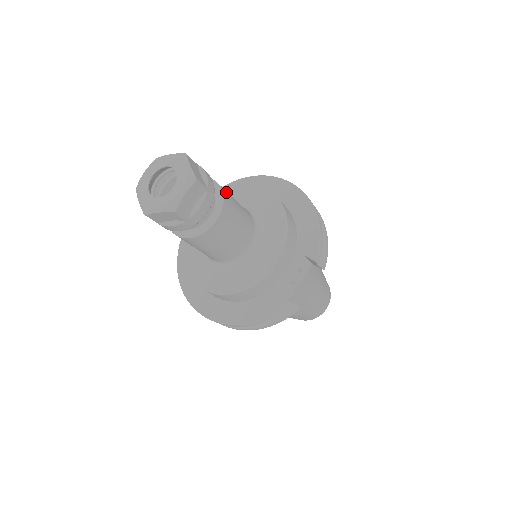
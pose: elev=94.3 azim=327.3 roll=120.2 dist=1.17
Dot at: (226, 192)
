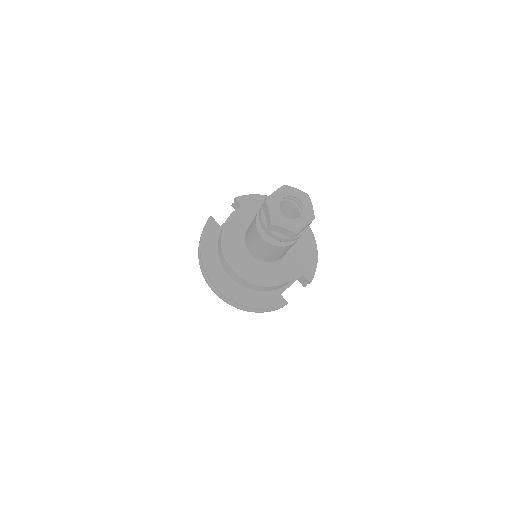
Dot at: occluded
